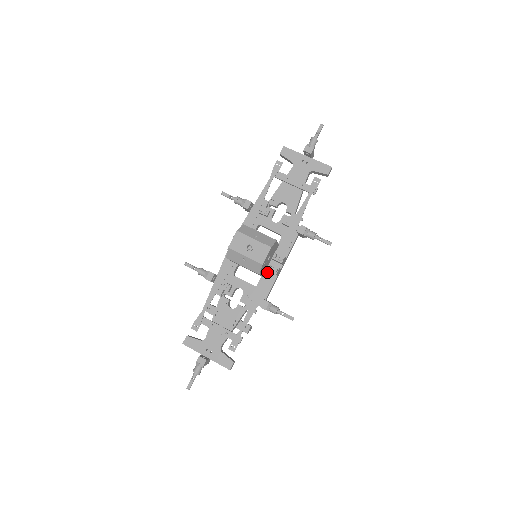
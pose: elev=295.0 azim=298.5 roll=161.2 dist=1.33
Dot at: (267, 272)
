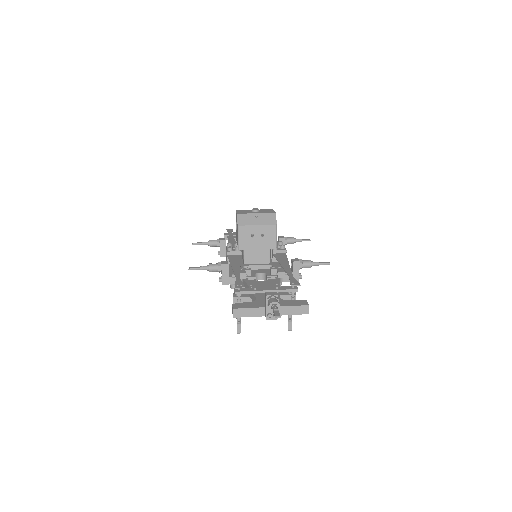
Dot at: (276, 254)
